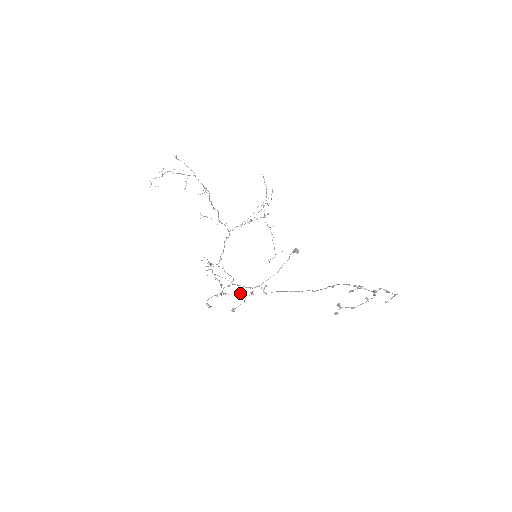
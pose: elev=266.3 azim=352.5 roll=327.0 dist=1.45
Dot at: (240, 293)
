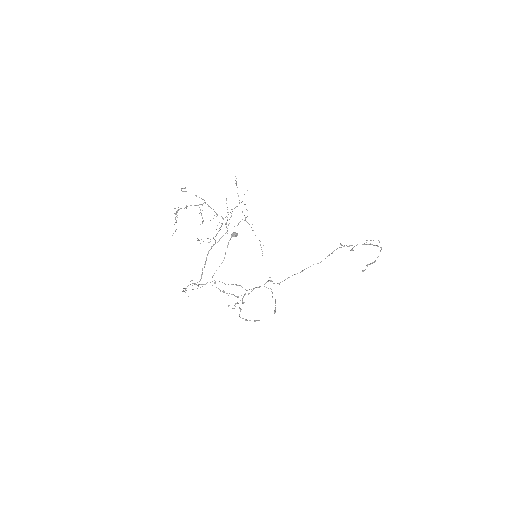
Dot at: occluded
